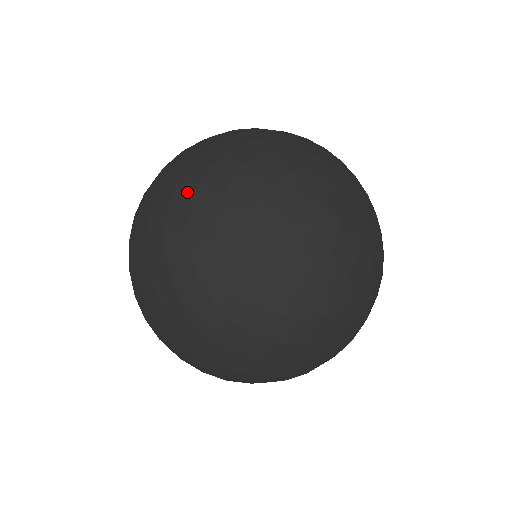
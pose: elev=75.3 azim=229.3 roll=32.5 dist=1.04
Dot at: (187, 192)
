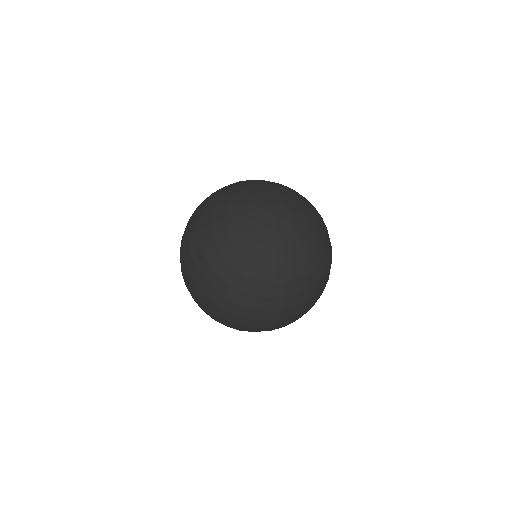
Dot at: (248, 181)
